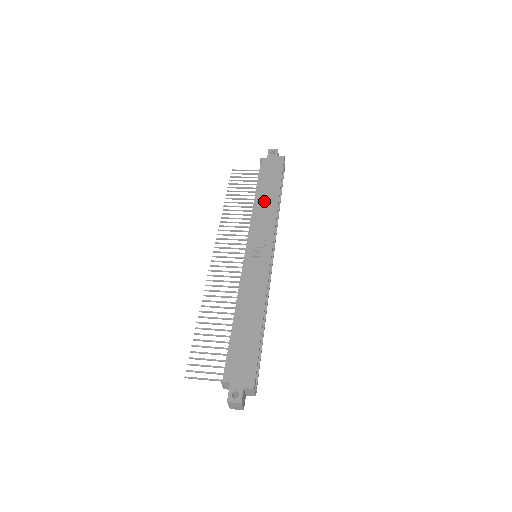
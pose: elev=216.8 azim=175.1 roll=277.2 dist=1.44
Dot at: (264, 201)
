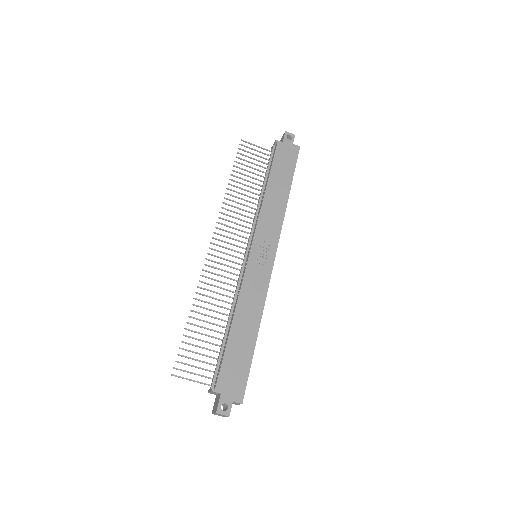
Dot at: (274, 196)
